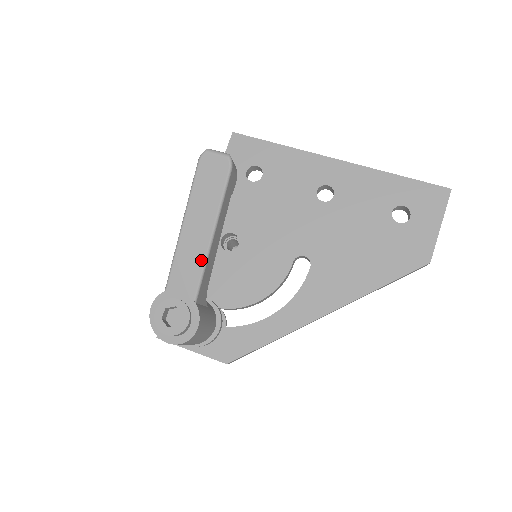
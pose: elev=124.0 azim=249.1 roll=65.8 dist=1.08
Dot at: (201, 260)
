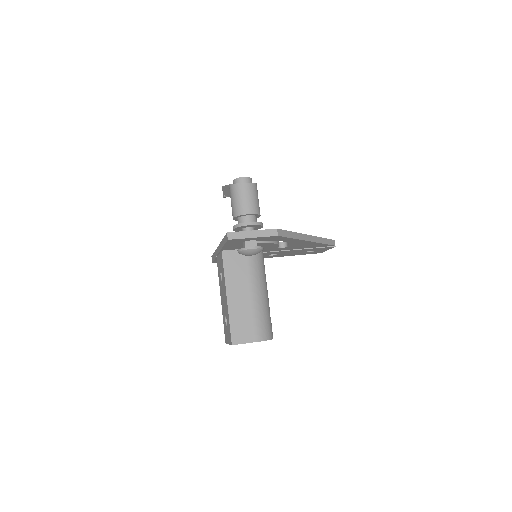
Dot at: occluded
